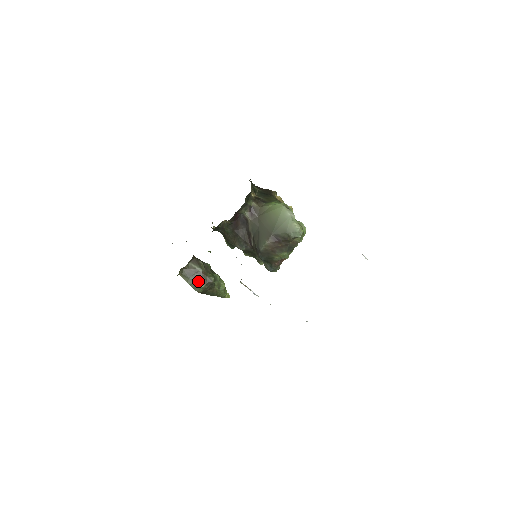
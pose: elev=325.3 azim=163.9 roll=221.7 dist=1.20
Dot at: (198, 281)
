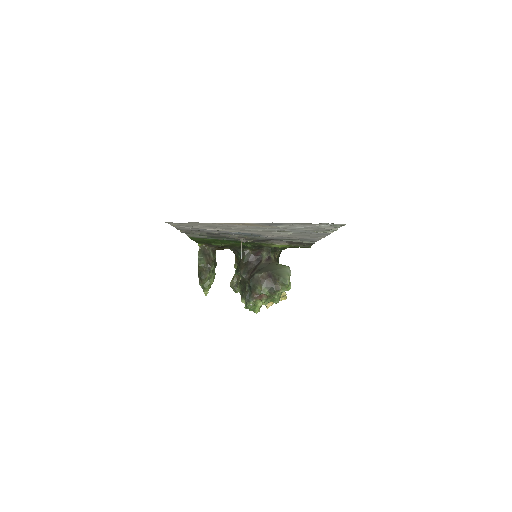
Dot at: (205, 259)
